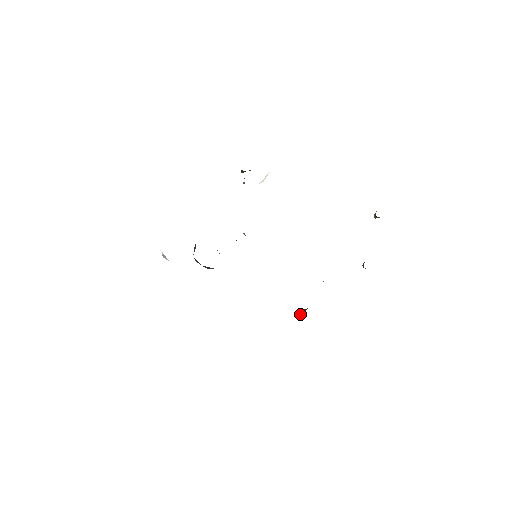
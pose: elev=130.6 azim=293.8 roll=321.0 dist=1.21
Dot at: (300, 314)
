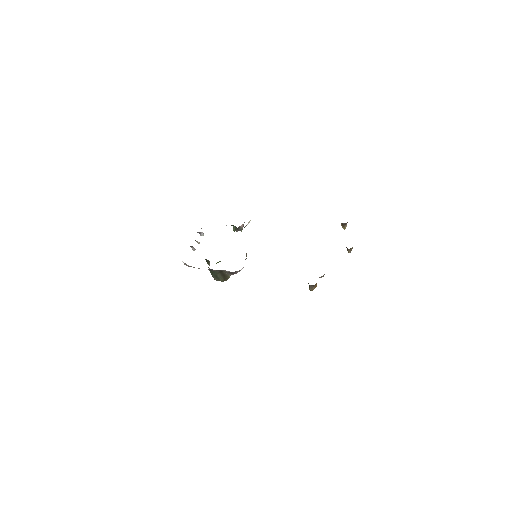
Dot at: (309, 286)
